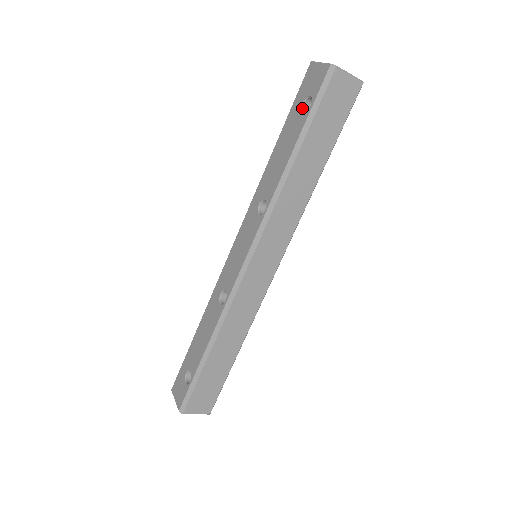
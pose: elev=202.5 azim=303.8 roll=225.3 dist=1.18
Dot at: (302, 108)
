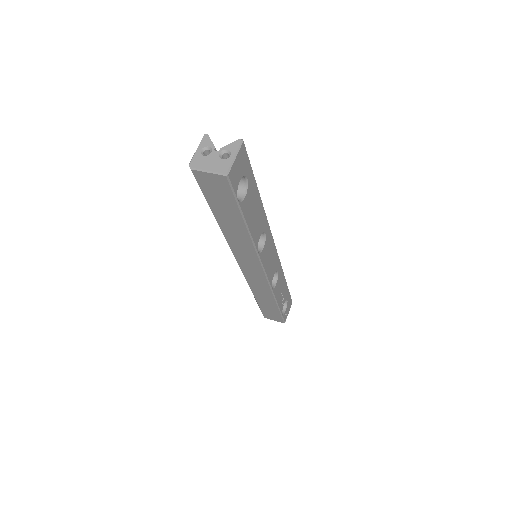
Dot at: occluded
